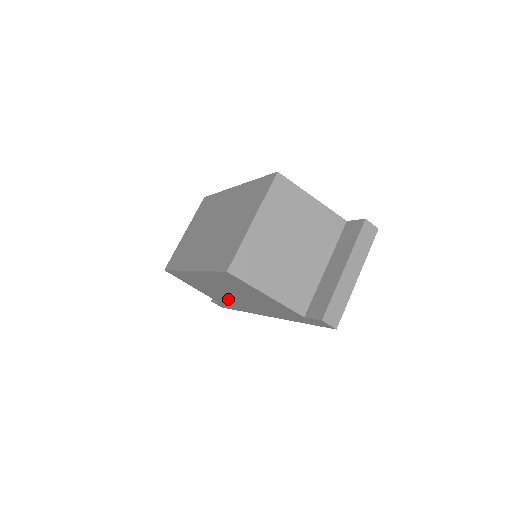
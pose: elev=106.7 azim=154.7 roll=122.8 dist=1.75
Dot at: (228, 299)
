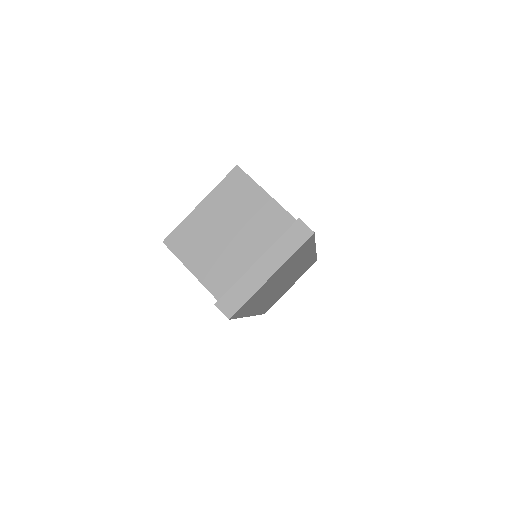
Dot at: occluded
